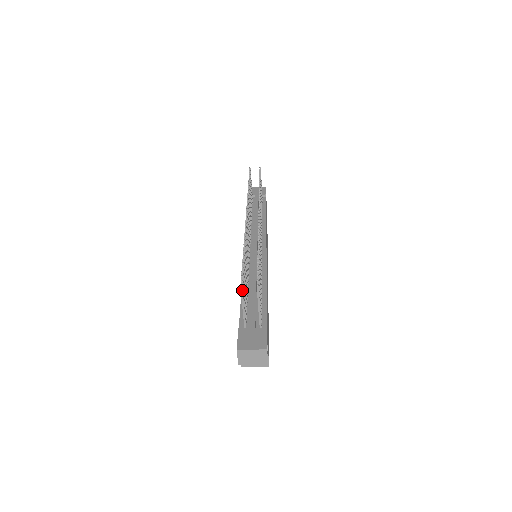
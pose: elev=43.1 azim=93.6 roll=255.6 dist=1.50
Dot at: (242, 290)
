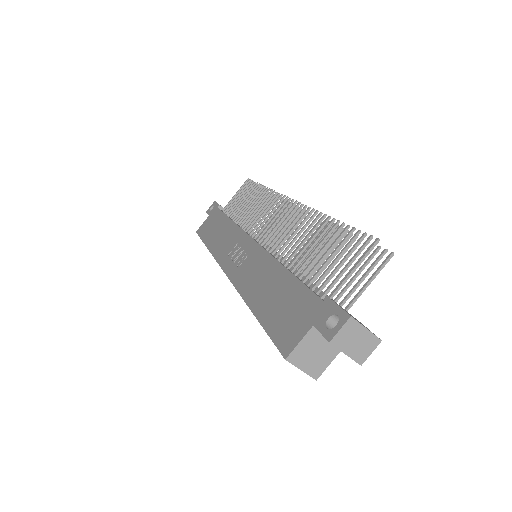
Dot at: (374, 246)
